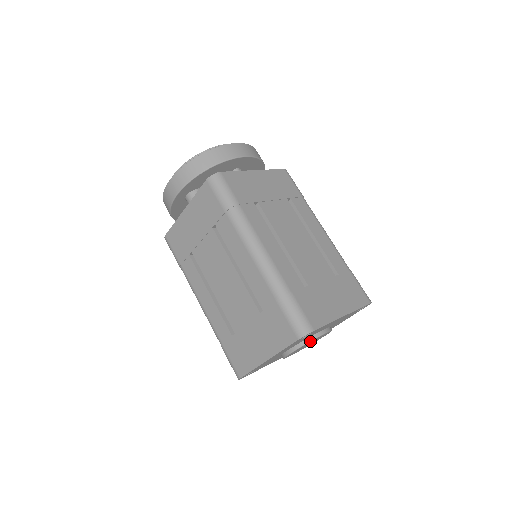
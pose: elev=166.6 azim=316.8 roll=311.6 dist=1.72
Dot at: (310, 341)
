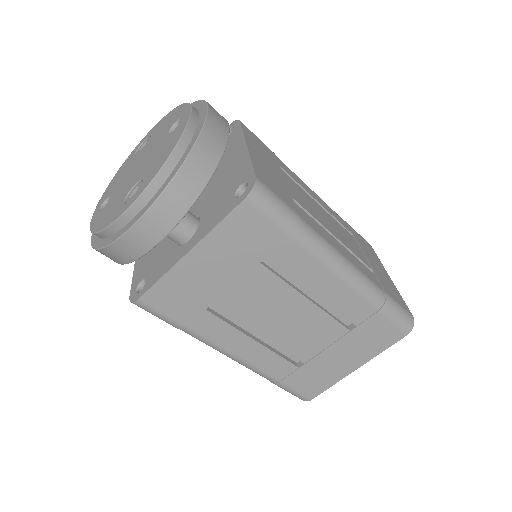
Dot at: occluded
